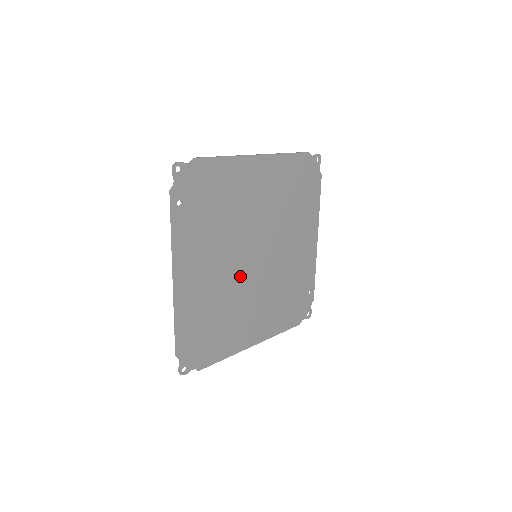
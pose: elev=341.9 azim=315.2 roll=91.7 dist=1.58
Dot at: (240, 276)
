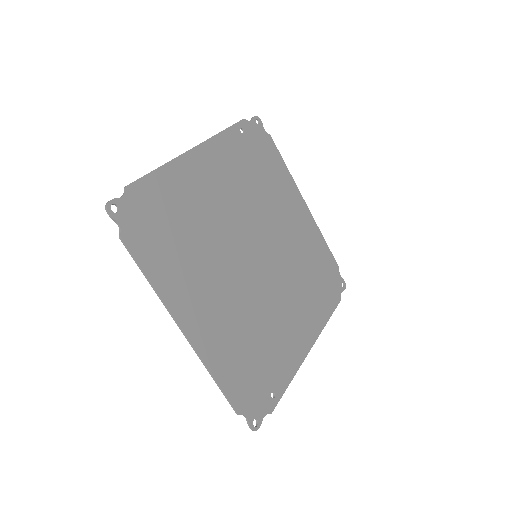
Dot at: (233, 243)
